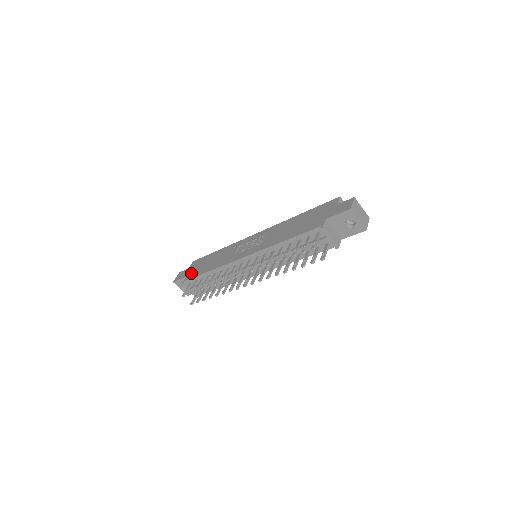
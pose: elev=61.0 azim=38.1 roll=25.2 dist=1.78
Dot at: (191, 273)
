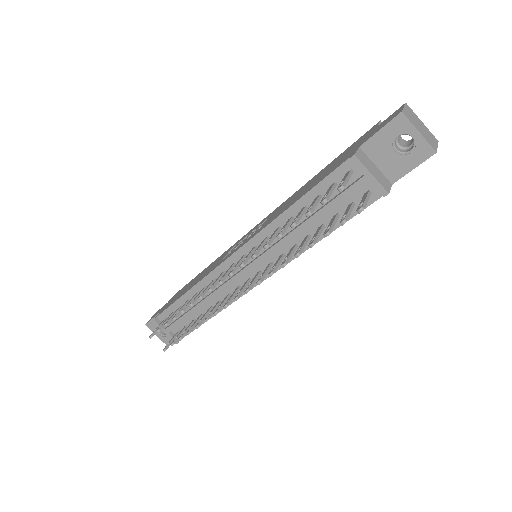
Dot at: (167, 305)
